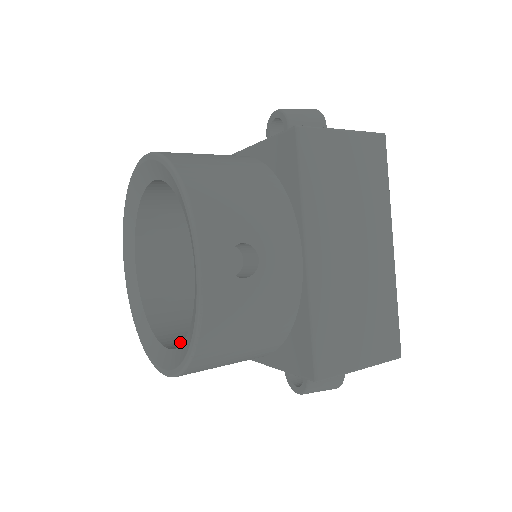
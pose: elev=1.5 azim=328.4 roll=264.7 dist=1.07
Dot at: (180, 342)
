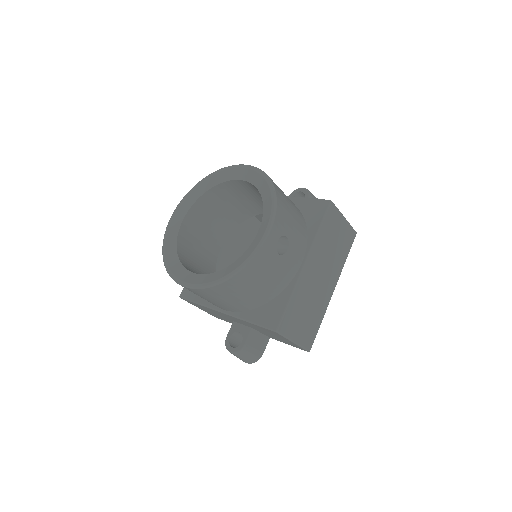
Dot at: occluded
